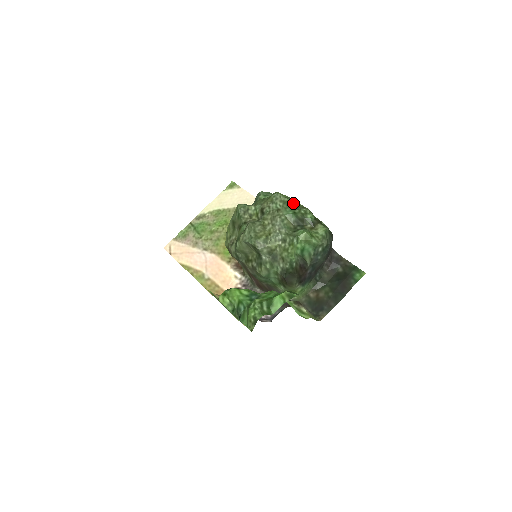
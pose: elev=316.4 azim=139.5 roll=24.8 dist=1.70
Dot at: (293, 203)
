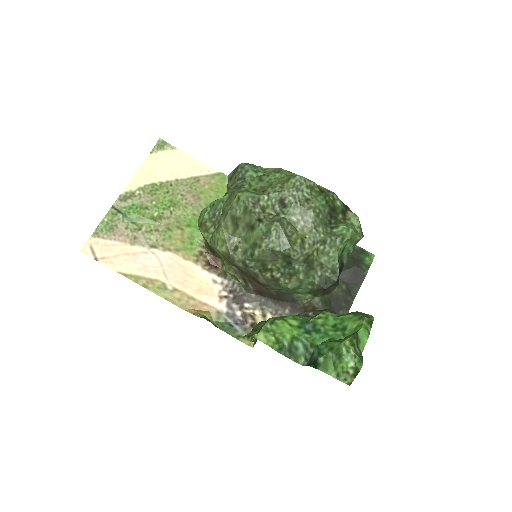
Dot at: (320, 188)
